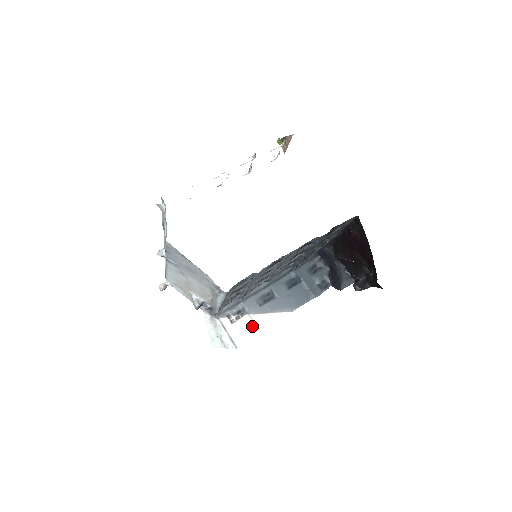
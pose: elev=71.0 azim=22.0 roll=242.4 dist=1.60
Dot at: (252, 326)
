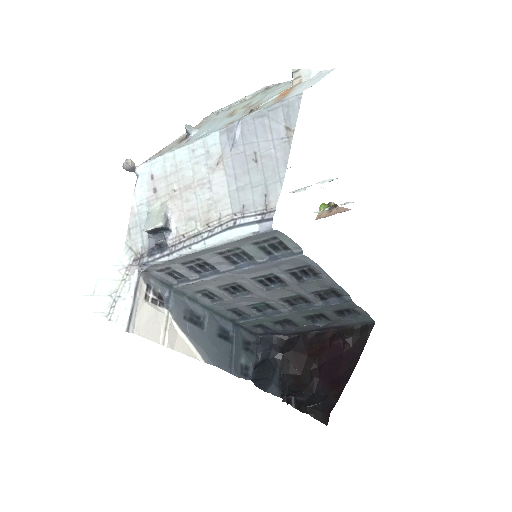
Dot at: (161, 328)
